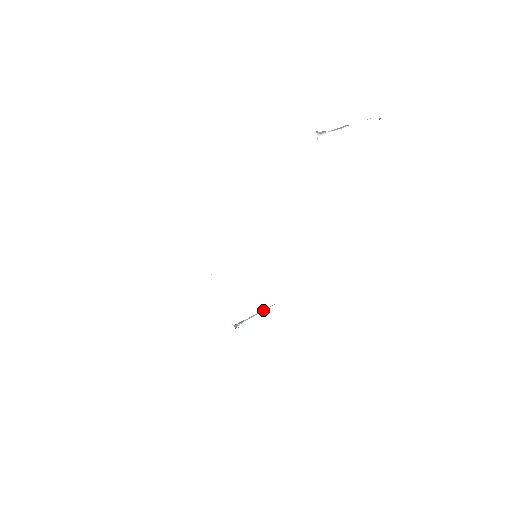
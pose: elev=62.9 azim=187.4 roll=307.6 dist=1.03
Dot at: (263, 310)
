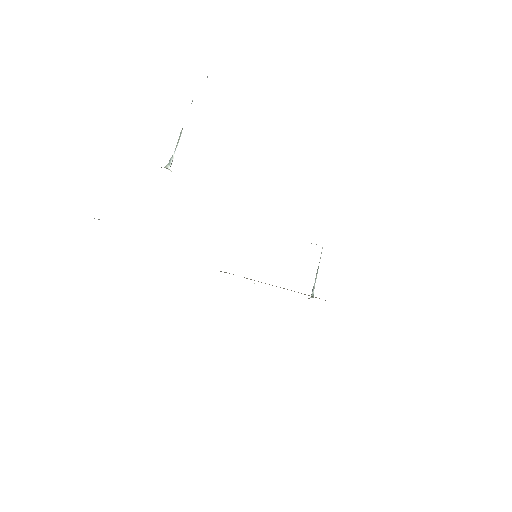
Dot at: occluded
